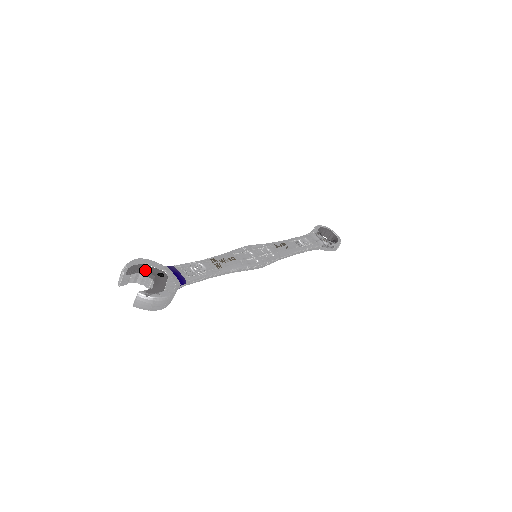
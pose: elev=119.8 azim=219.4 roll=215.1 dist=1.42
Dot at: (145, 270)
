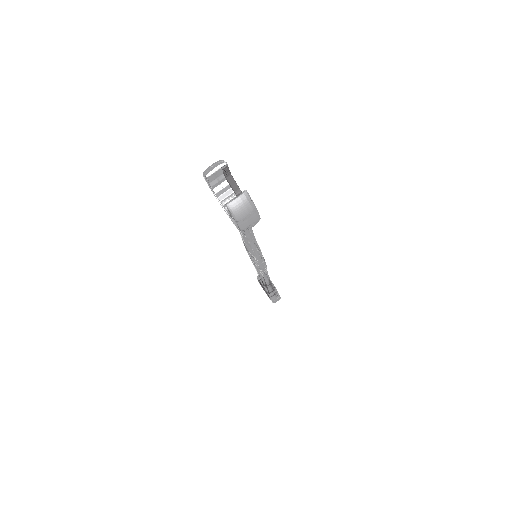
Dot at: occluded
